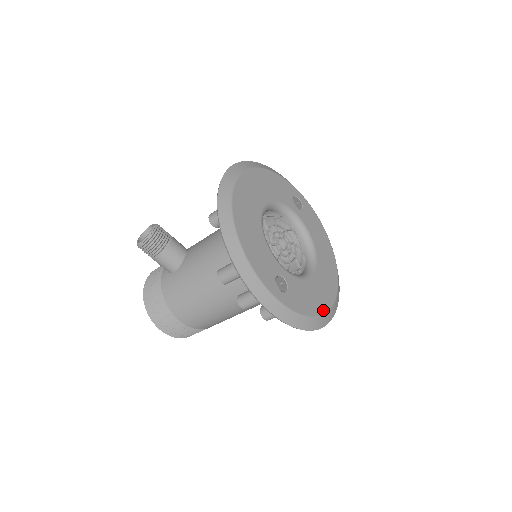
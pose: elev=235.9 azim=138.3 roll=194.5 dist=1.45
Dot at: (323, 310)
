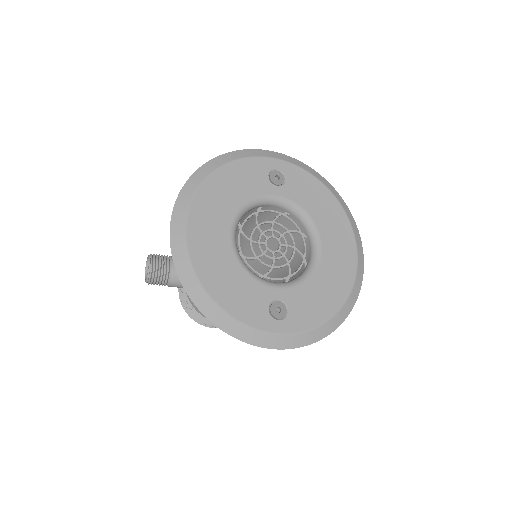
Dot at: (341, 300)
